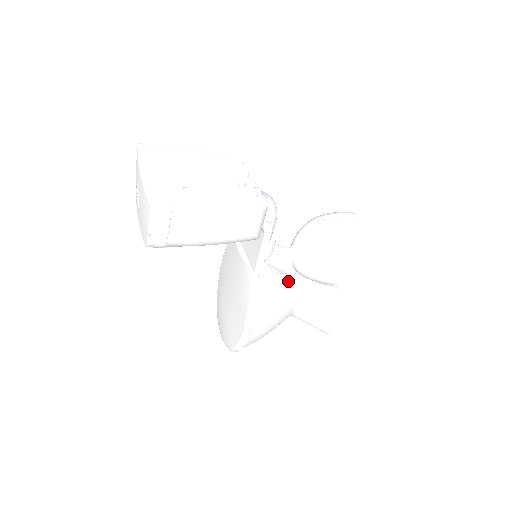
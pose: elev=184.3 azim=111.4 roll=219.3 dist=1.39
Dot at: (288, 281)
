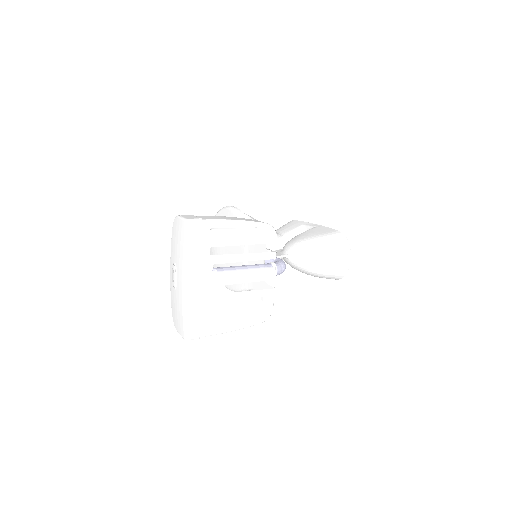
Dot at: occluded
